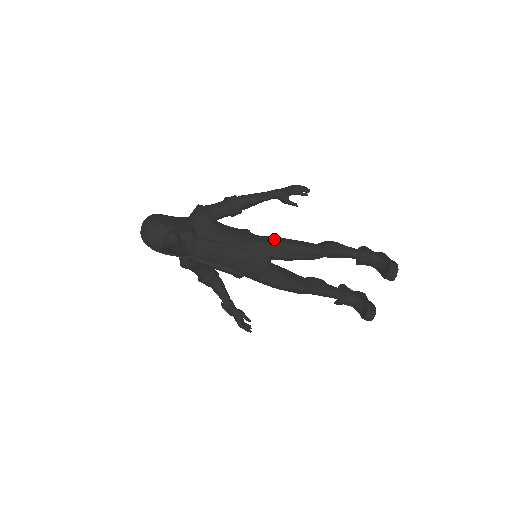
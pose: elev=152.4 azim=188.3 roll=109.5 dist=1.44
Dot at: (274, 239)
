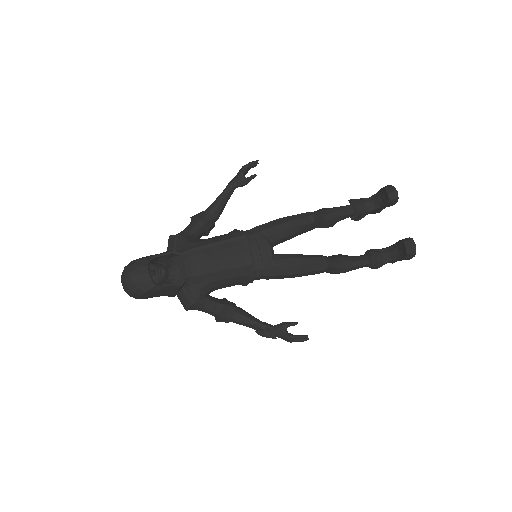
Dot at: (260, 225)
